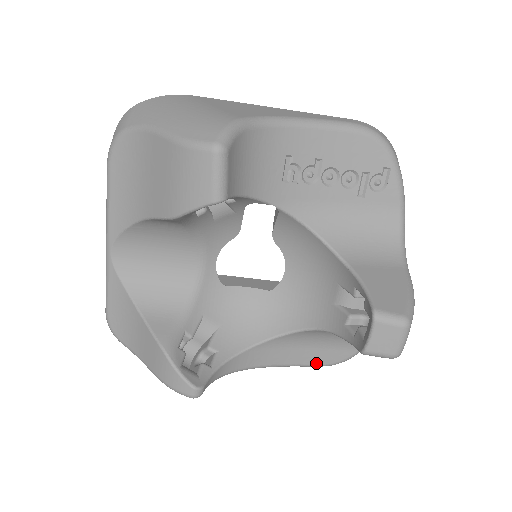
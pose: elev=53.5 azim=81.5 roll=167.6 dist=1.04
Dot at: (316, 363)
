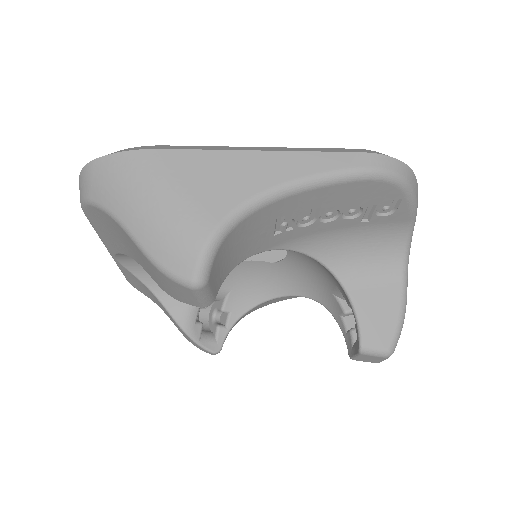
Dot at: occluded
